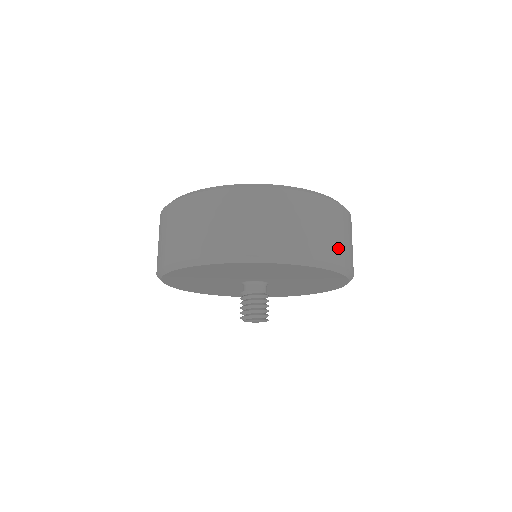
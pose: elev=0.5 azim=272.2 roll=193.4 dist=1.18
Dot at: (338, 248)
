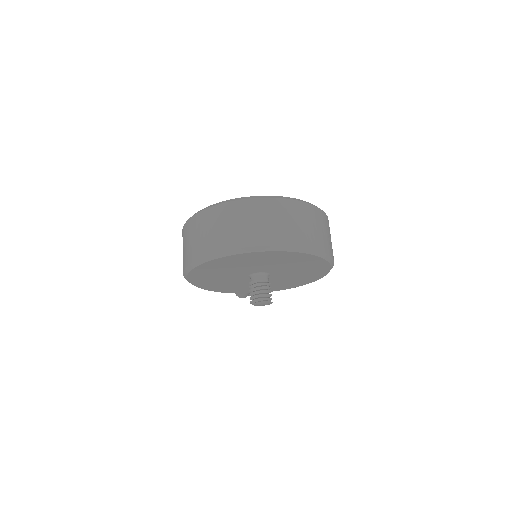
Dot at: (326, 242)
